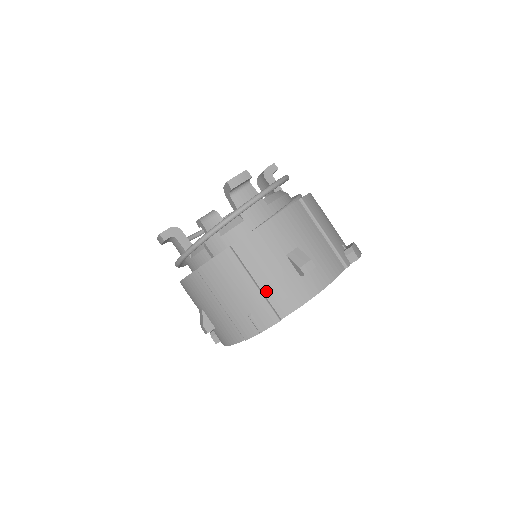
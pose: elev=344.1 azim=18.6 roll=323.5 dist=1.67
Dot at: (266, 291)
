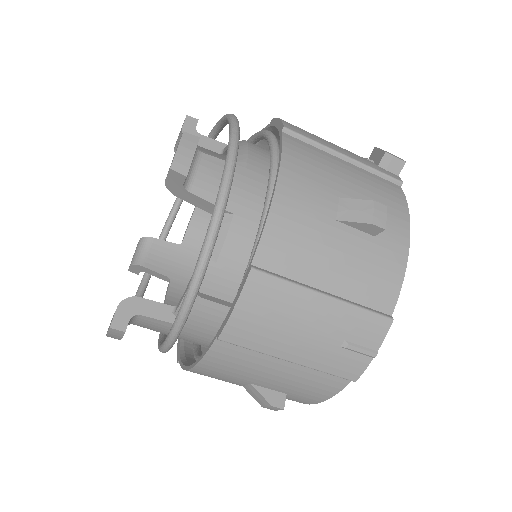
Dot at: (346, 293)
